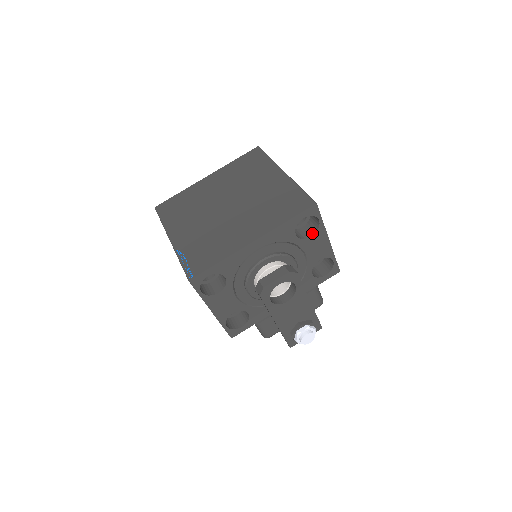
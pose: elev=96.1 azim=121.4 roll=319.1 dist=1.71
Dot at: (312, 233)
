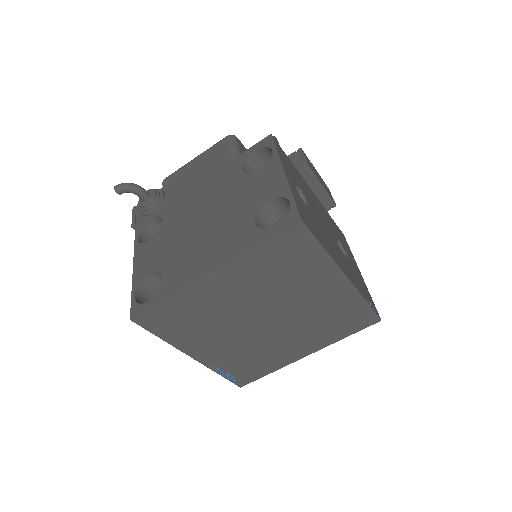
Dot at: occluded
